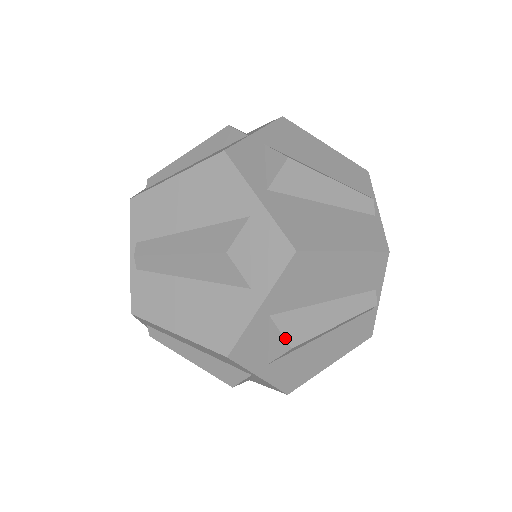
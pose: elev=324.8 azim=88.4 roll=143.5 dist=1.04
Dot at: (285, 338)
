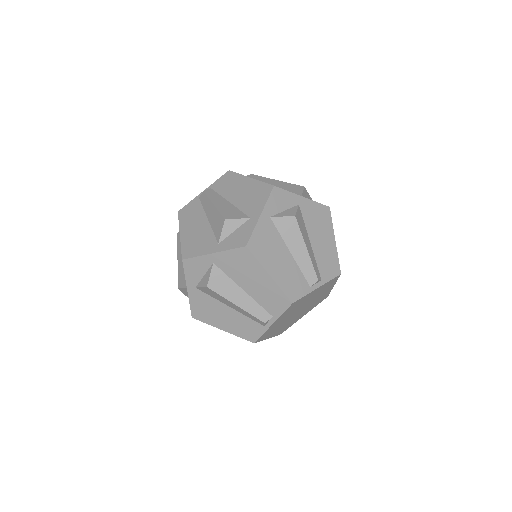
Dot at: (209, 279)
